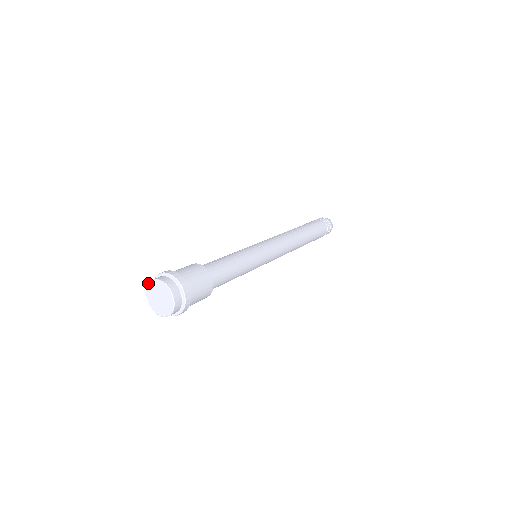
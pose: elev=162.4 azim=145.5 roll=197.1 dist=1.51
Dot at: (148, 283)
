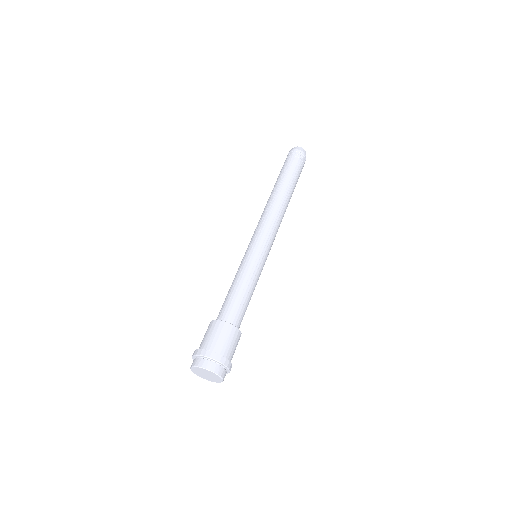
Dot at: (193, 367)
